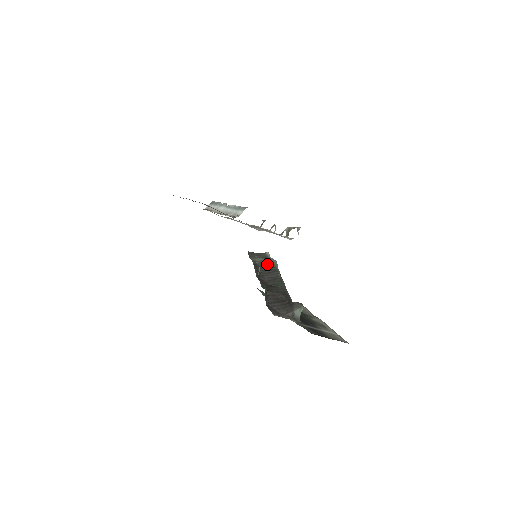
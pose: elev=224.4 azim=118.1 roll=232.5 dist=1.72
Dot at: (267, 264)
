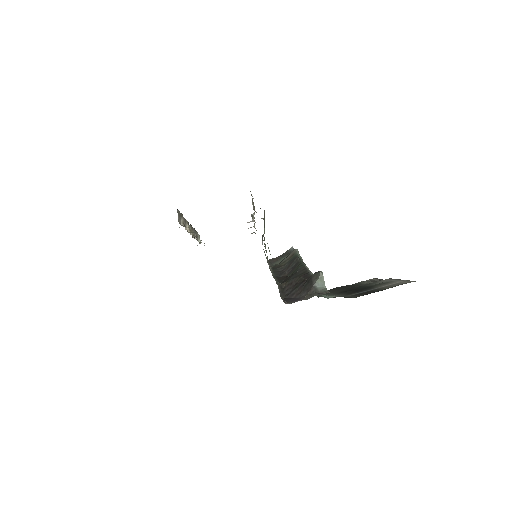
Dot at: (287, 258)
